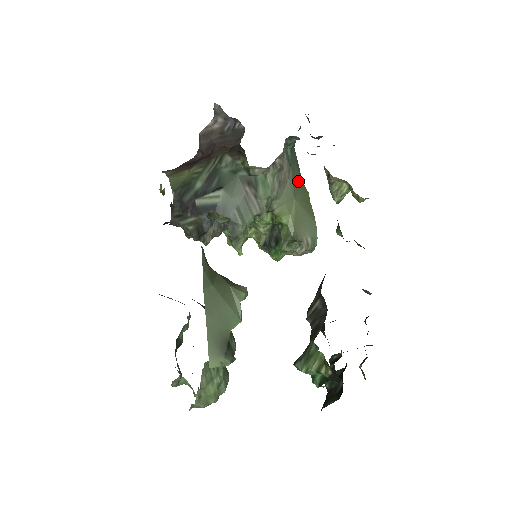
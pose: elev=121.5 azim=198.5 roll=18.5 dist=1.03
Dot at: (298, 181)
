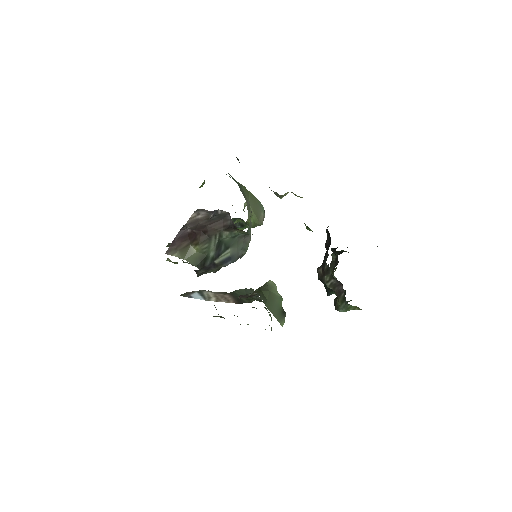
Dot at: (242, 191)
